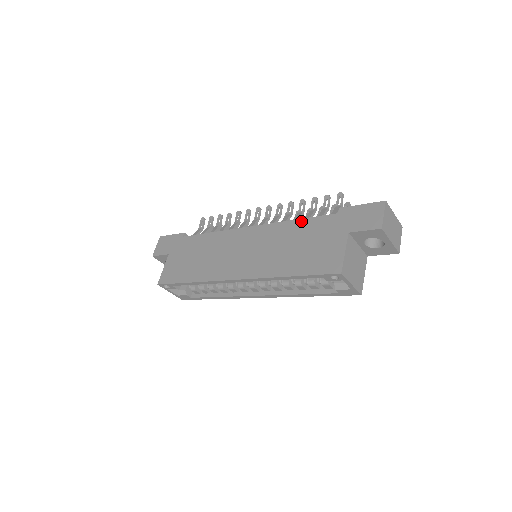
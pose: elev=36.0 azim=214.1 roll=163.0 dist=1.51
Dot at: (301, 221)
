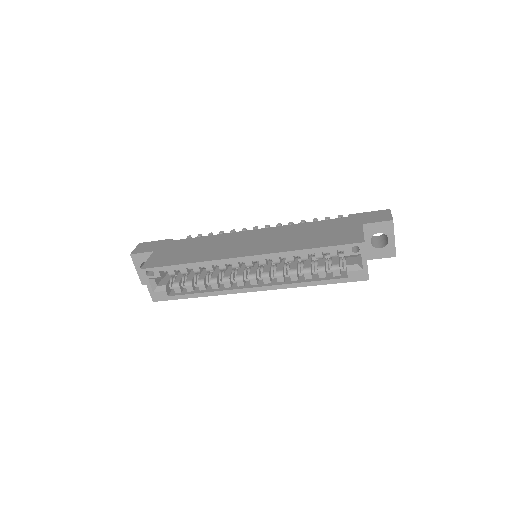
Dot at: (311, 222)
